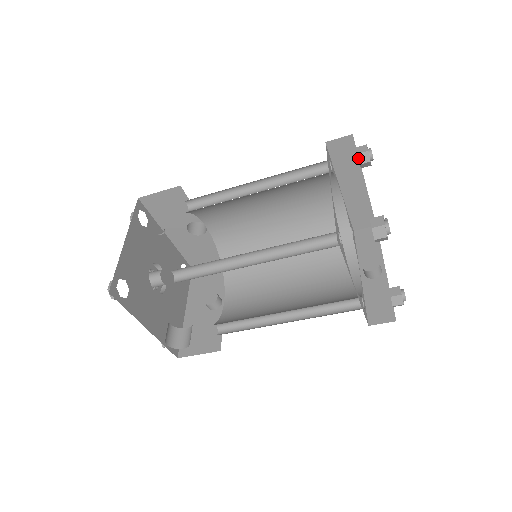
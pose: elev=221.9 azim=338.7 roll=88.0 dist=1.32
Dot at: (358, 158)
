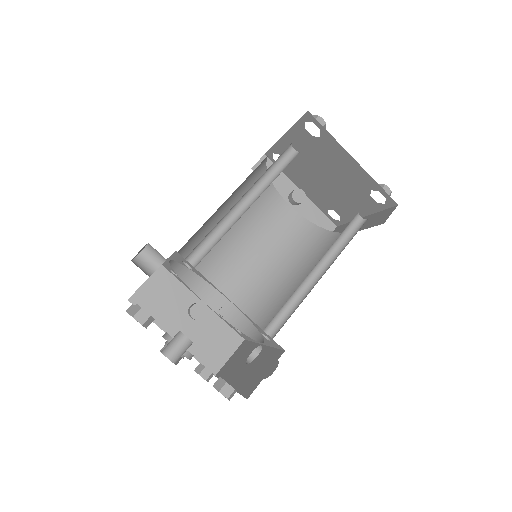
Dot at: (320, 132)
